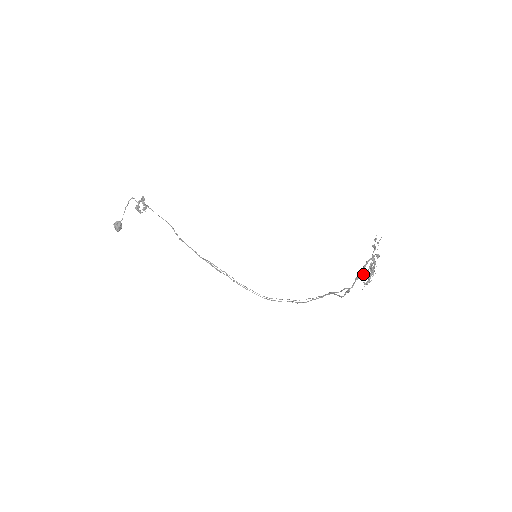
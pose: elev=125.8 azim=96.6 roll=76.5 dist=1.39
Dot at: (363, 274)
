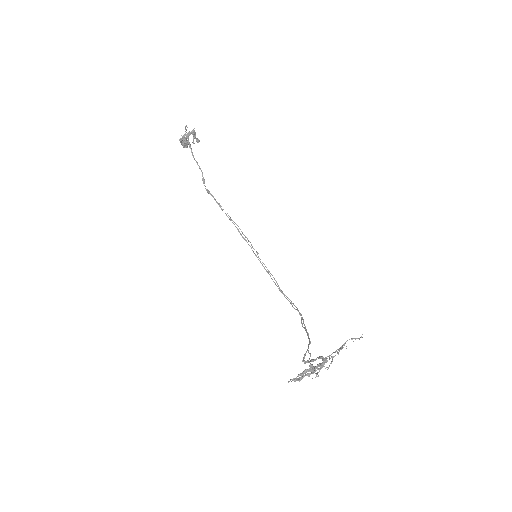
Dot at: occluded
